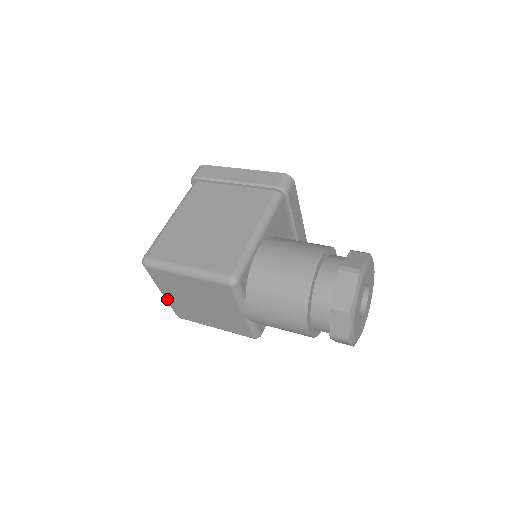
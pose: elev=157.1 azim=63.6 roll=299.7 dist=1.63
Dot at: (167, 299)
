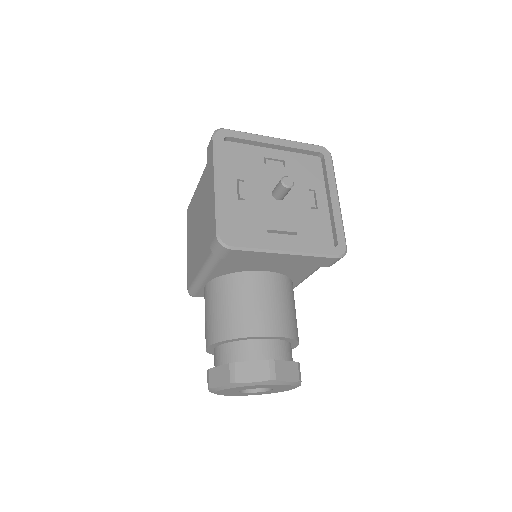
Dot at: occluded
